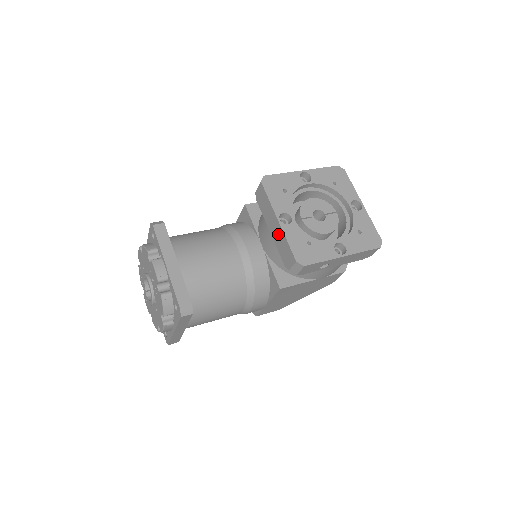
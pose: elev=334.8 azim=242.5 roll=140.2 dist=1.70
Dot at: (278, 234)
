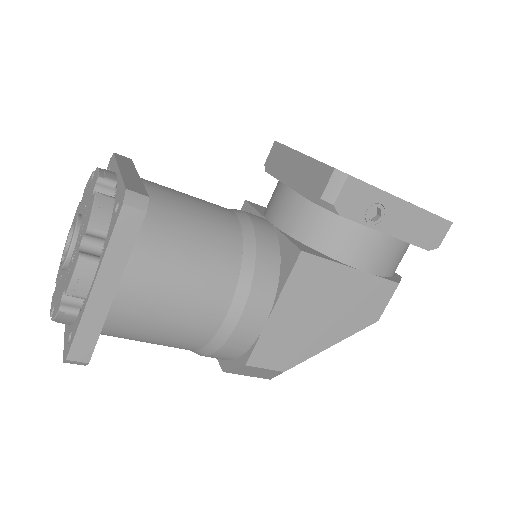
Dot at: (300, 170)
